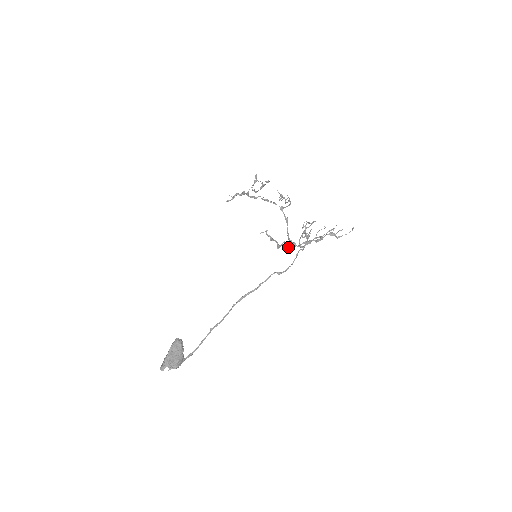
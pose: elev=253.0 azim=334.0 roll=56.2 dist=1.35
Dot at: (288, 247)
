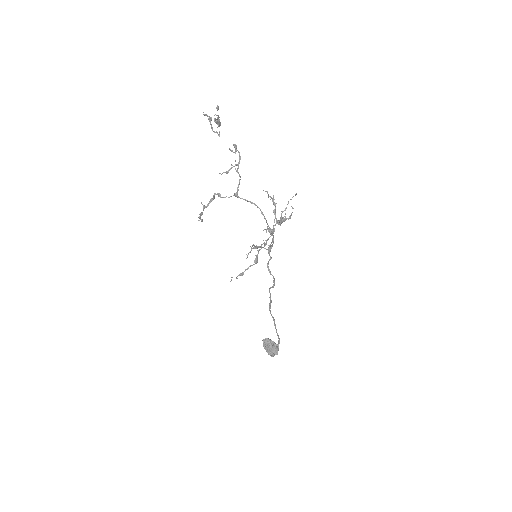
Dot at: (265, 245)
